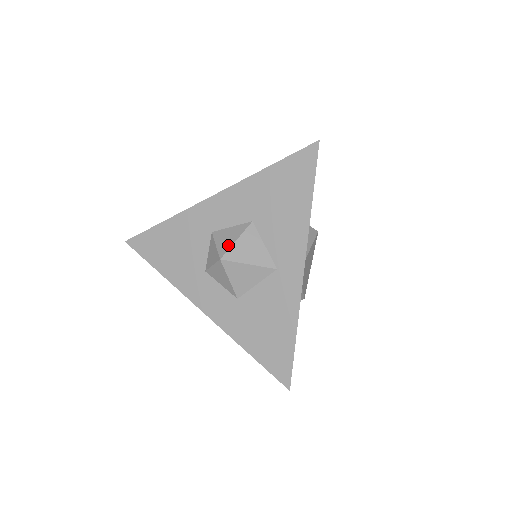
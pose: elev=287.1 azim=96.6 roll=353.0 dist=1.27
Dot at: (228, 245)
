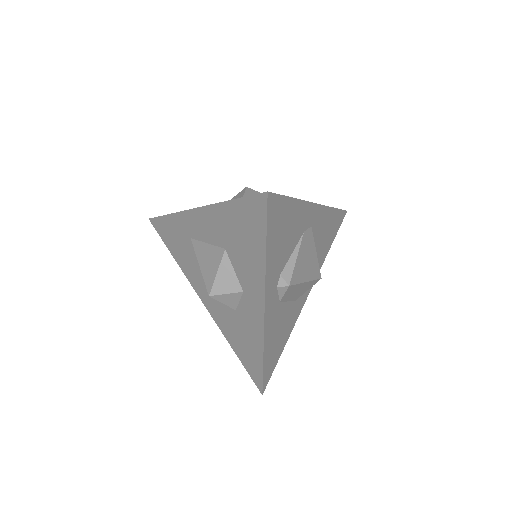
Dot at: occluded
